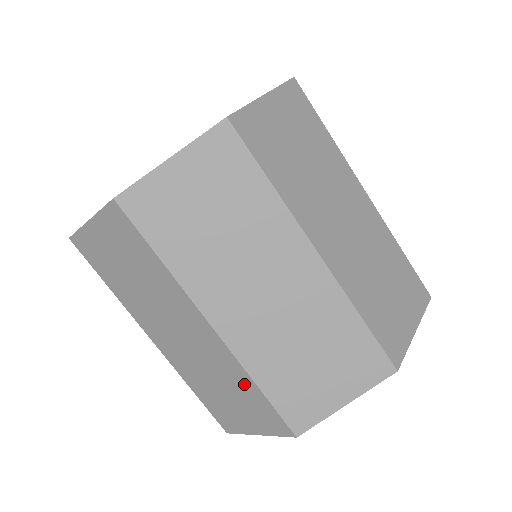
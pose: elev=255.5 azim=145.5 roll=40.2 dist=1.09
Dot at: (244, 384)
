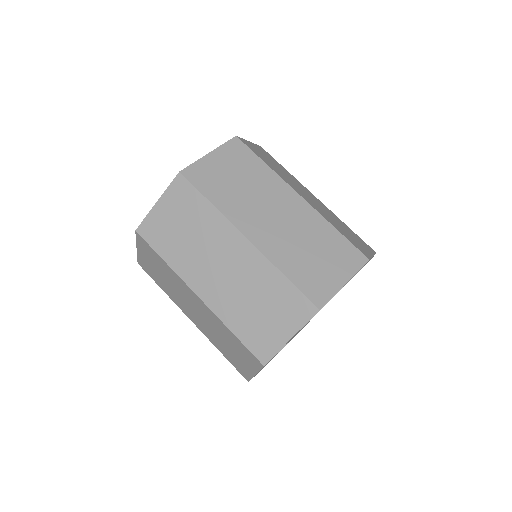
Dot at: (274, 281)
